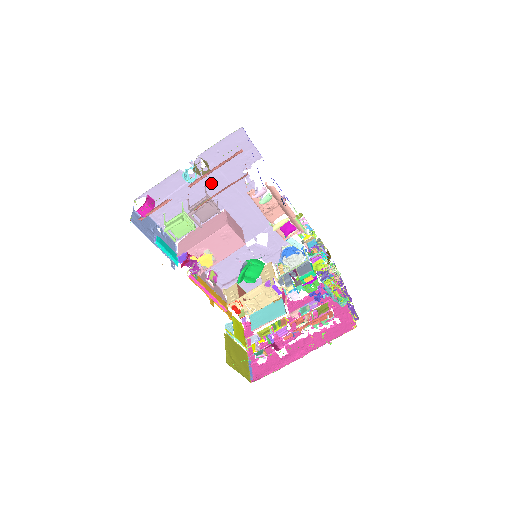
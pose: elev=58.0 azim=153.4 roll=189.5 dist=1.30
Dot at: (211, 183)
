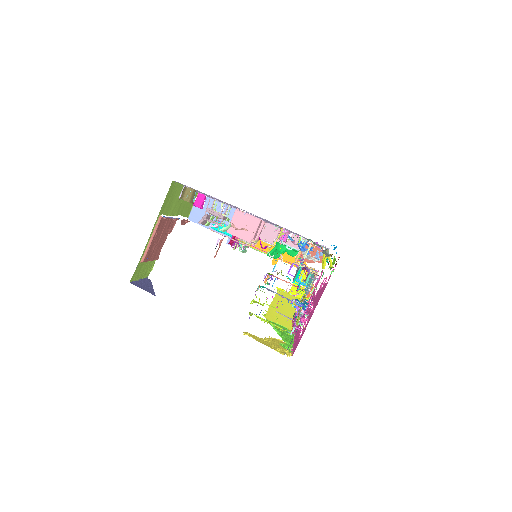
Dot at: (210, 196)
